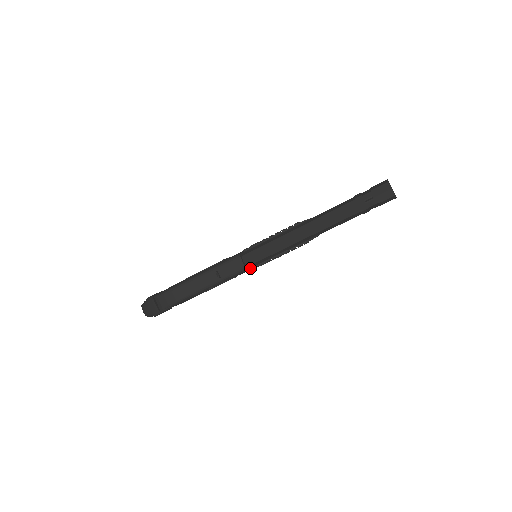
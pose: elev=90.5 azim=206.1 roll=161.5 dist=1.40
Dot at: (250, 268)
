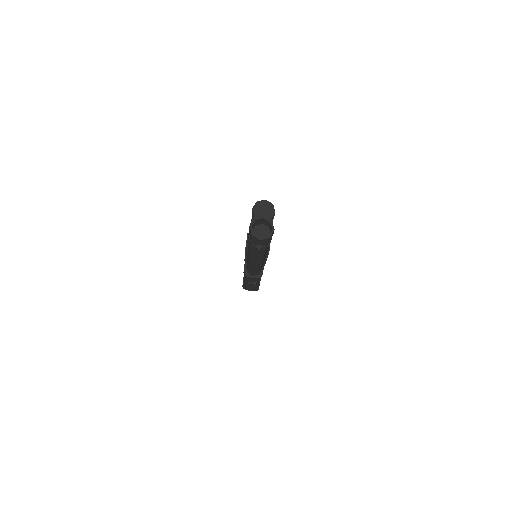
Dot at: (262, 268)
